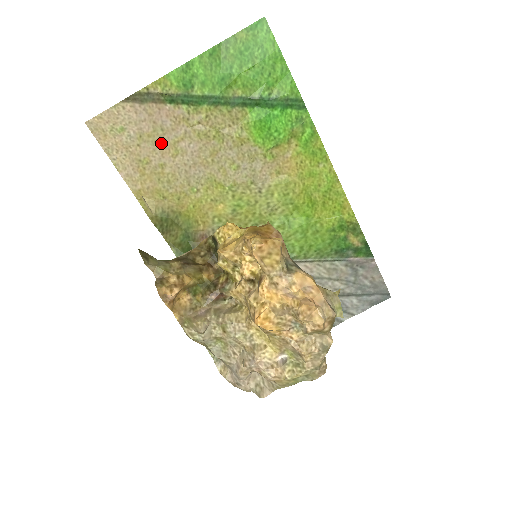
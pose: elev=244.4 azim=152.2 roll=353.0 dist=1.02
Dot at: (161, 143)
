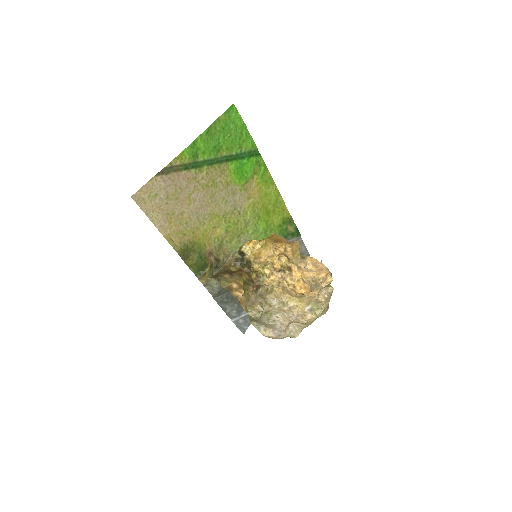
Dot at: (180, 198)
